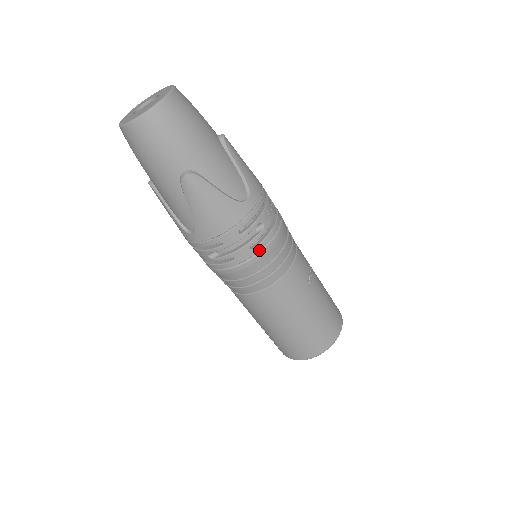
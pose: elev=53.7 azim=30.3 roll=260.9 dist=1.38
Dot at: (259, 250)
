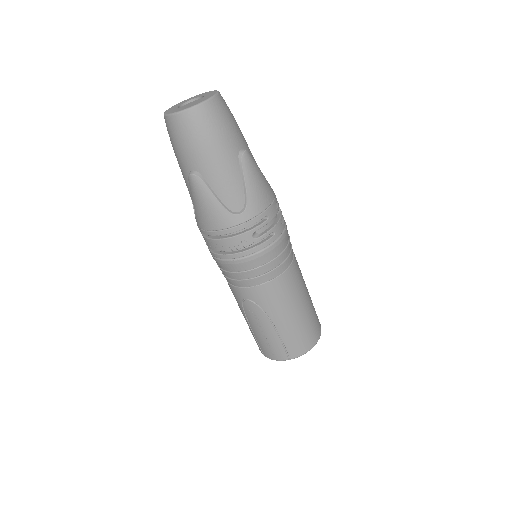
Dot at: (285, 226)
